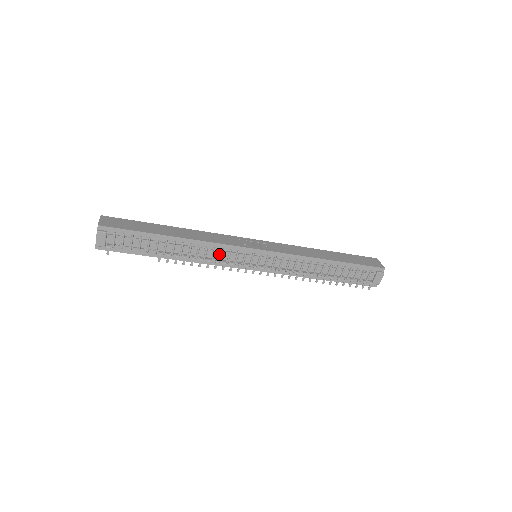
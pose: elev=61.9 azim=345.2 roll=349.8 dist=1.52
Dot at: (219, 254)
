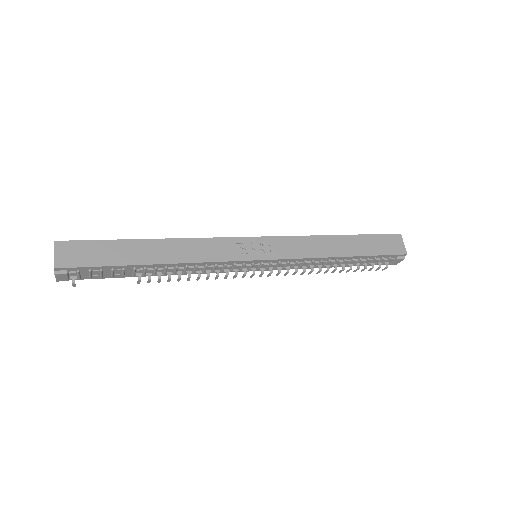
Dot at: (211, 267)
